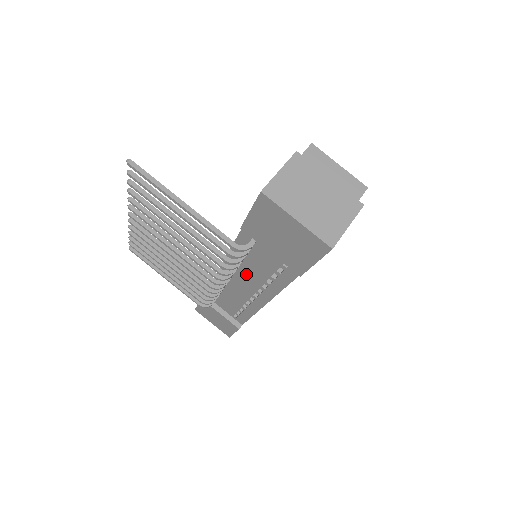
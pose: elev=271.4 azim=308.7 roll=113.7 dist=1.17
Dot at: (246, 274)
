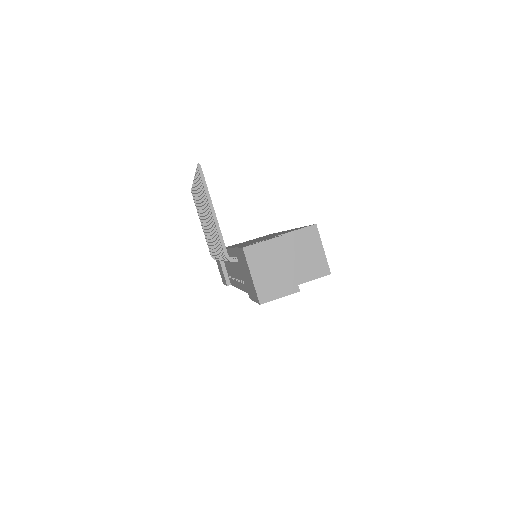
Dot at: (236, 266)
